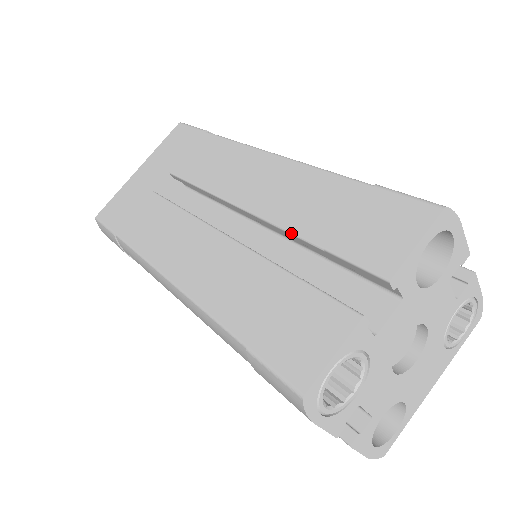
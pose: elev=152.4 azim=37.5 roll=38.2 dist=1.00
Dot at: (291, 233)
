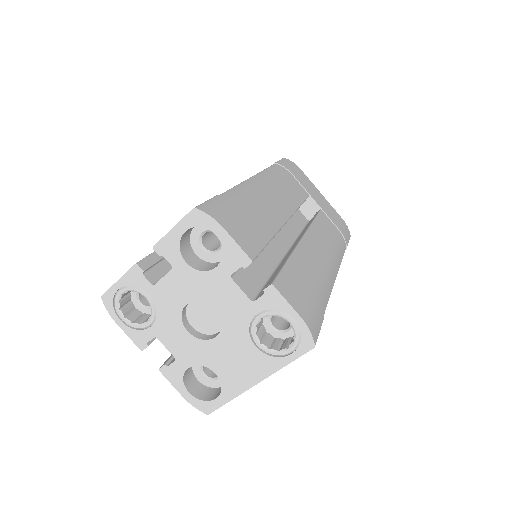
Dot at: occluded
